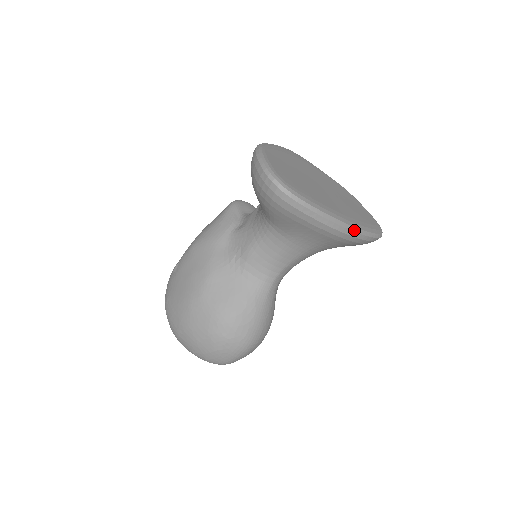
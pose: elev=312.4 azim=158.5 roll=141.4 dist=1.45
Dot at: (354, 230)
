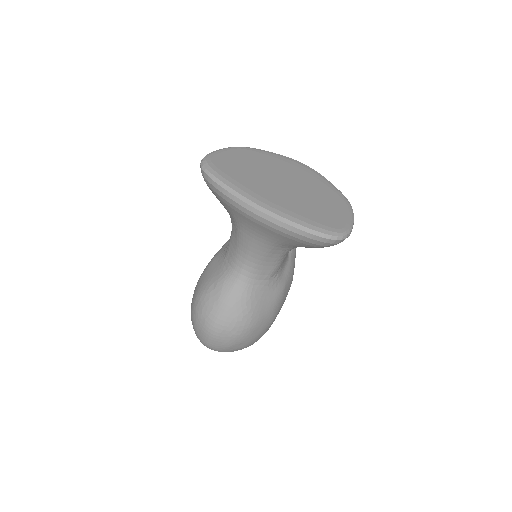
Dot at: (267, 213)
